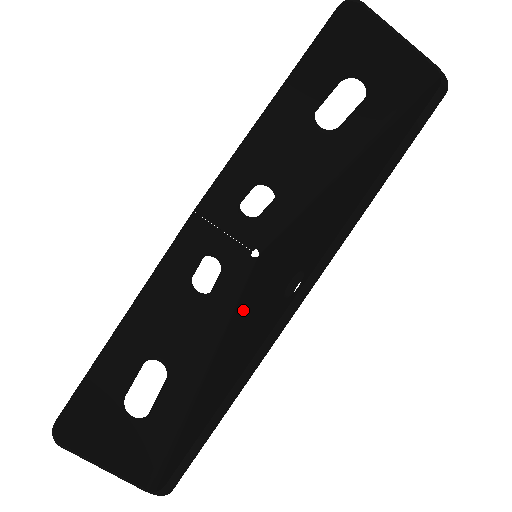
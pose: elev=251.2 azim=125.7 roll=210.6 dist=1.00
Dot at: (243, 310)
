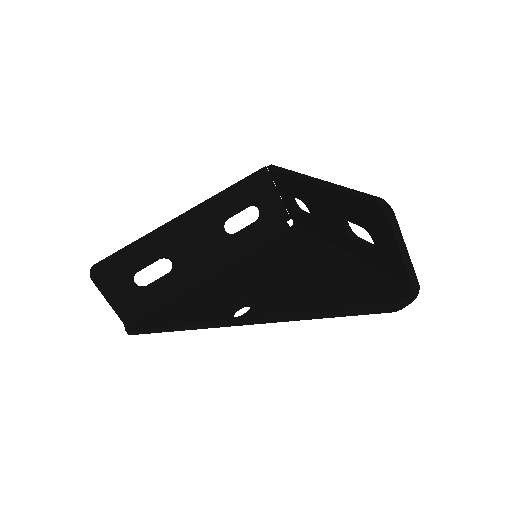
Dot at: (236, 269)
